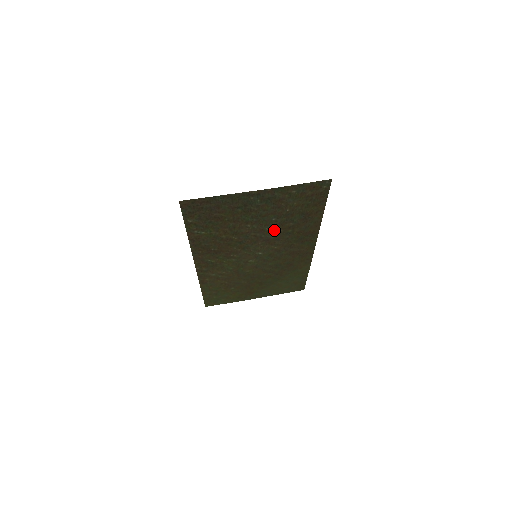
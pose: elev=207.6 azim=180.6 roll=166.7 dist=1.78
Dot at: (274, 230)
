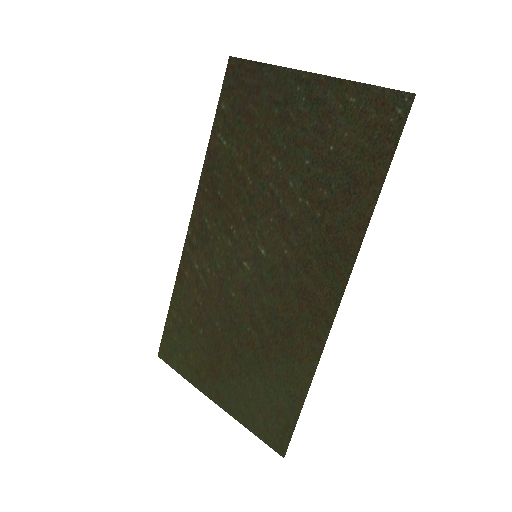
Dot at: (299, 196)
